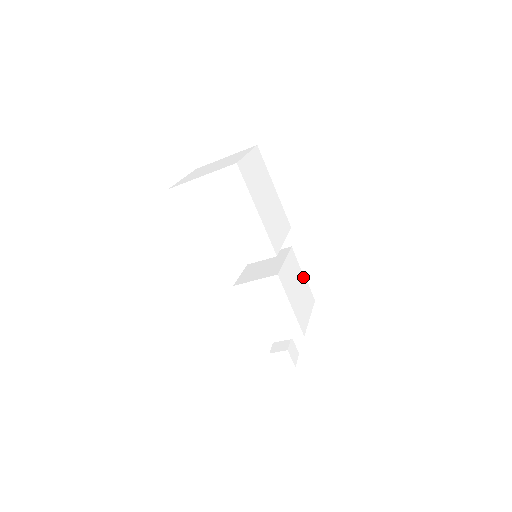
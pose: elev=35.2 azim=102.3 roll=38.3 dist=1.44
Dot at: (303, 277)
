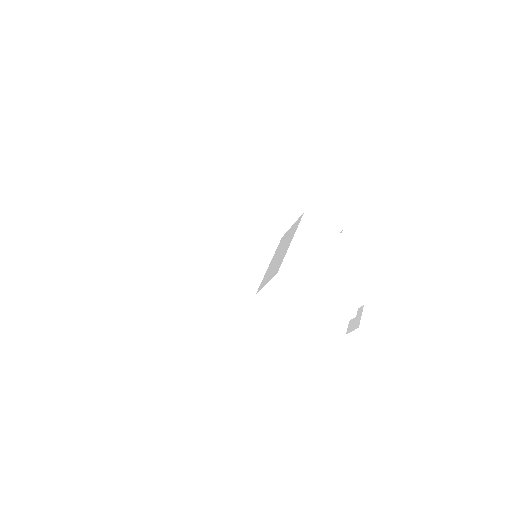
Dot at: (340, 235)
